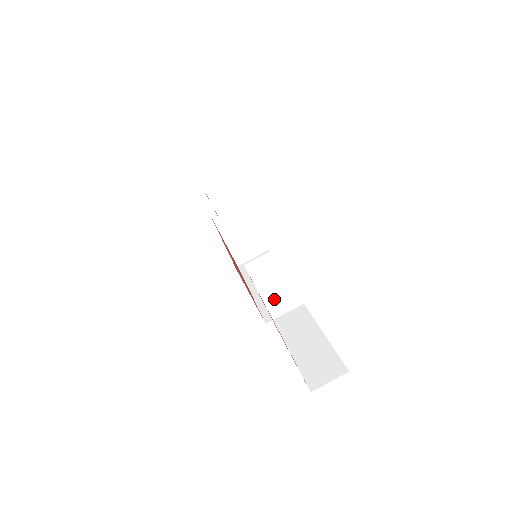
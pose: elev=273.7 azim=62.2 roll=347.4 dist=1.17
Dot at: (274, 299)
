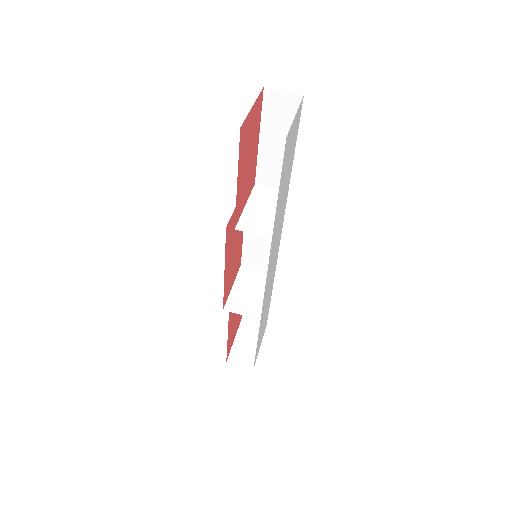
Dot at: (252, 217)
